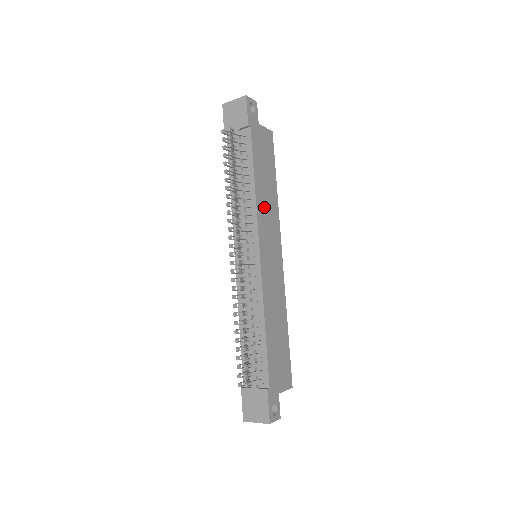
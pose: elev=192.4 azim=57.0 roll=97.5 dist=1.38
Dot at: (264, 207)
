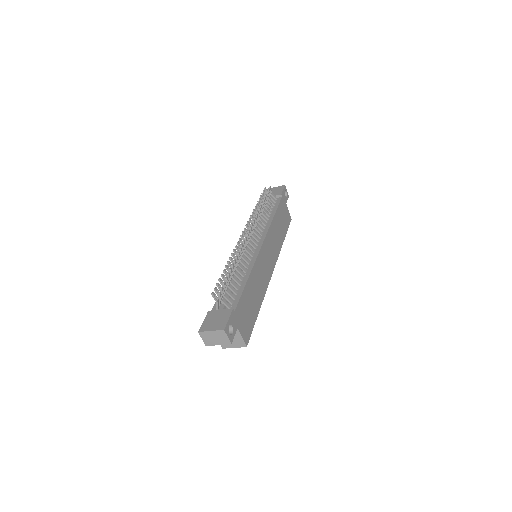
Dot at: (274, 234)
